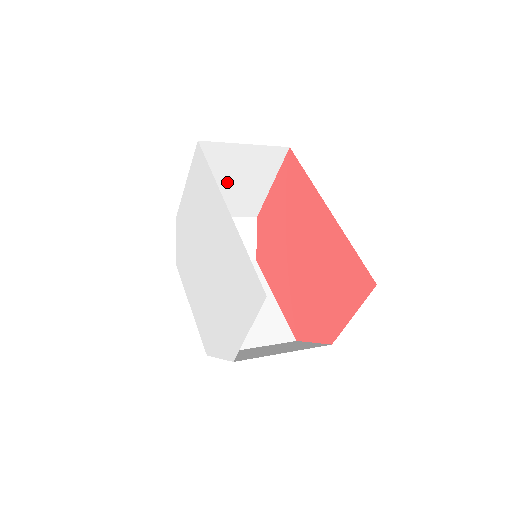
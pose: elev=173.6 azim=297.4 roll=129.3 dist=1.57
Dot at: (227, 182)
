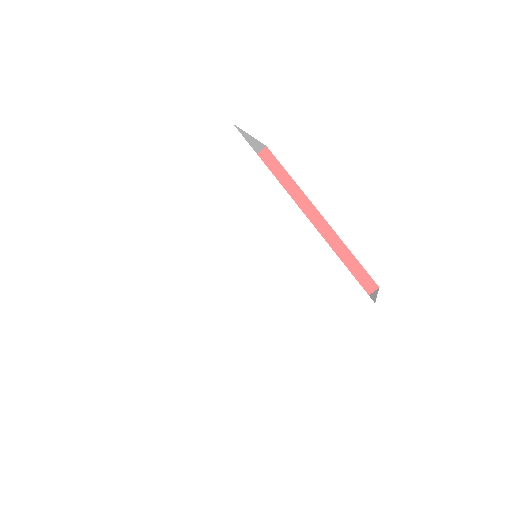
Dot at: occluded
